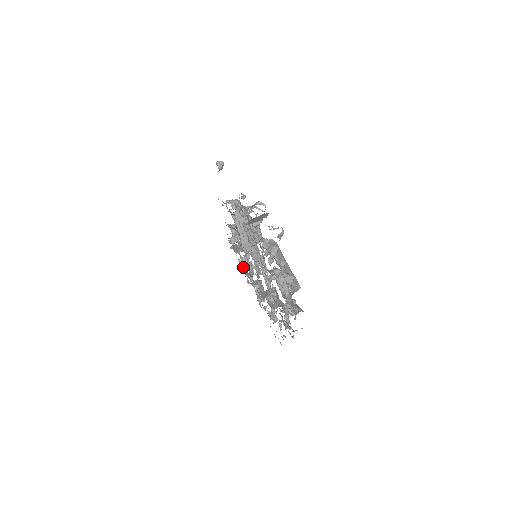
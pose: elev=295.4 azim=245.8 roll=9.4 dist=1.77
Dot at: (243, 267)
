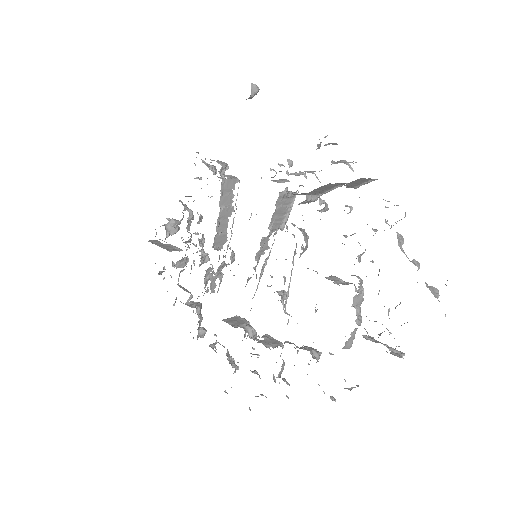
Dot at: (179, 275)
